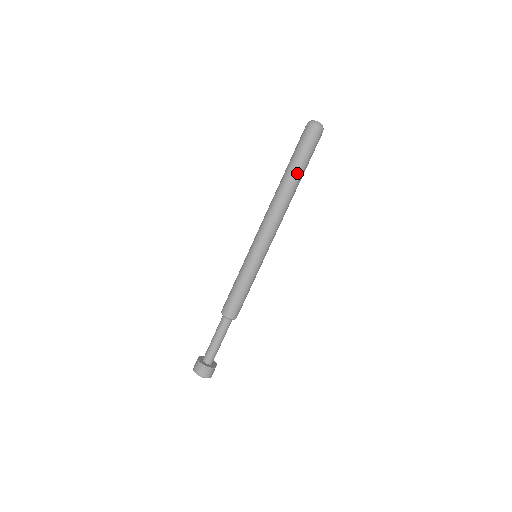
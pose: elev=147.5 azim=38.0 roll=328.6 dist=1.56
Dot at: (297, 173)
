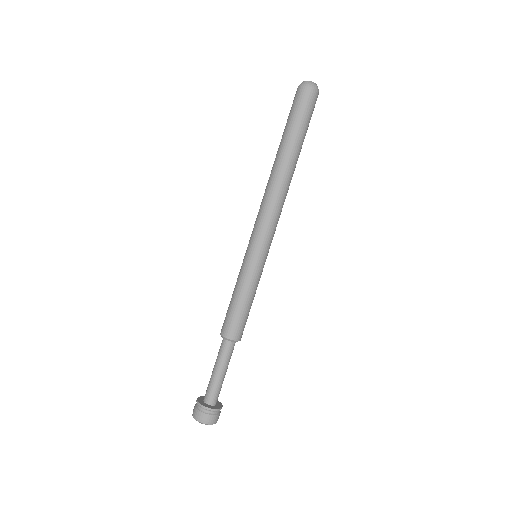
Dot at: (299, 147)
